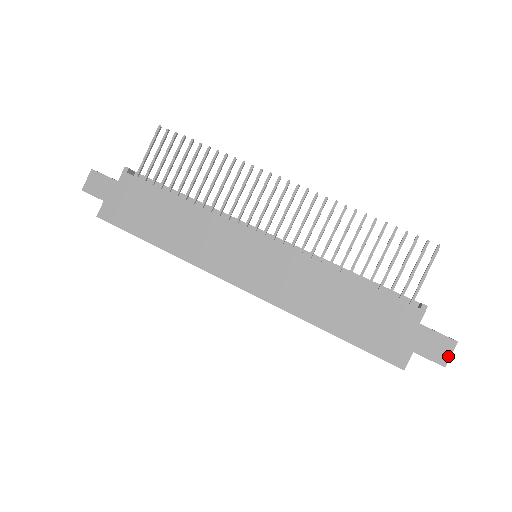
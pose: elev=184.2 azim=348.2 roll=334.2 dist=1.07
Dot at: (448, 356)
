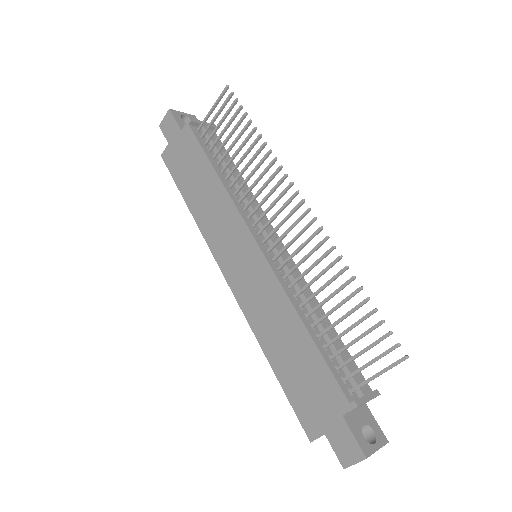
Dot at: (351, 463)
